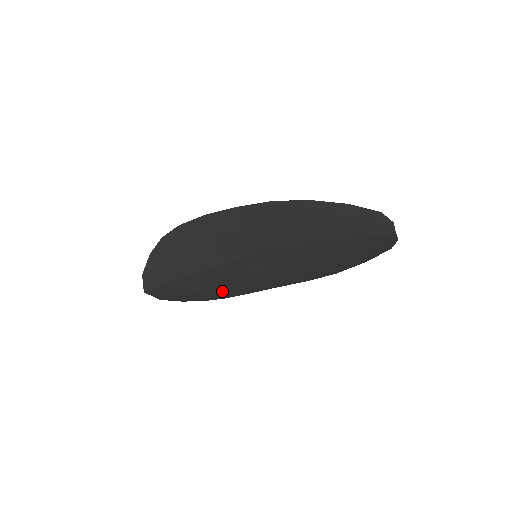
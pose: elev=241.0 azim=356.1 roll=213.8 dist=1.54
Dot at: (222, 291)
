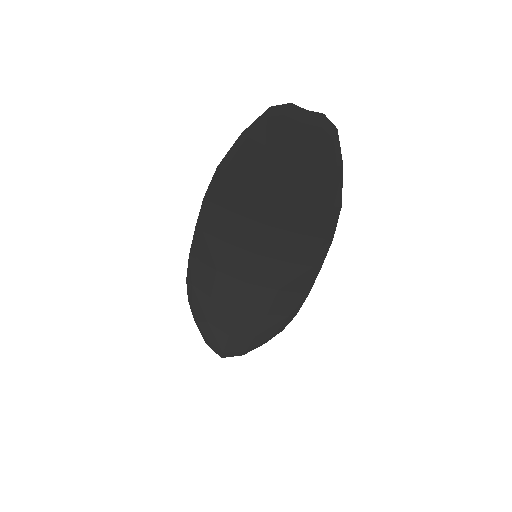
Dot at: (282, 310)
